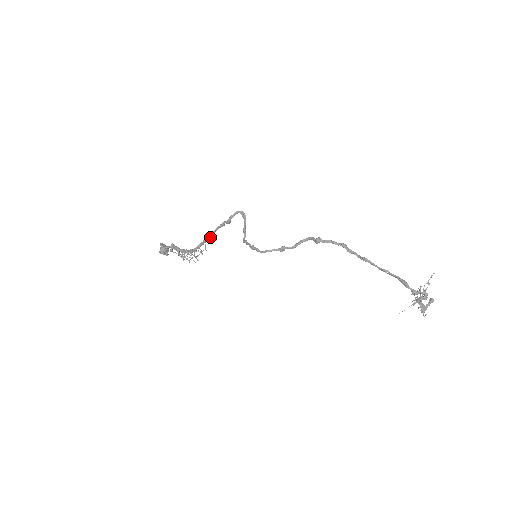
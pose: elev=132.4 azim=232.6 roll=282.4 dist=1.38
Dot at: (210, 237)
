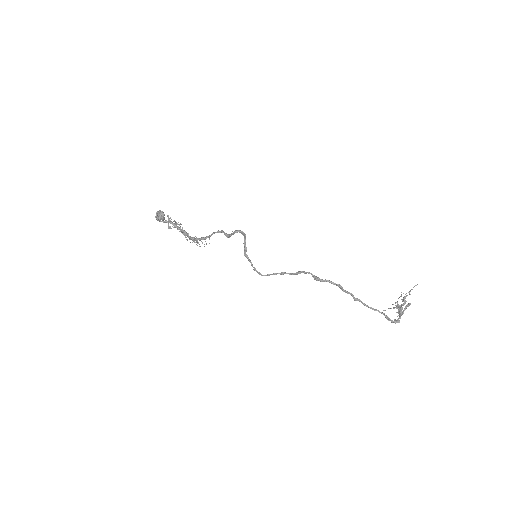
Dot at: occluded
